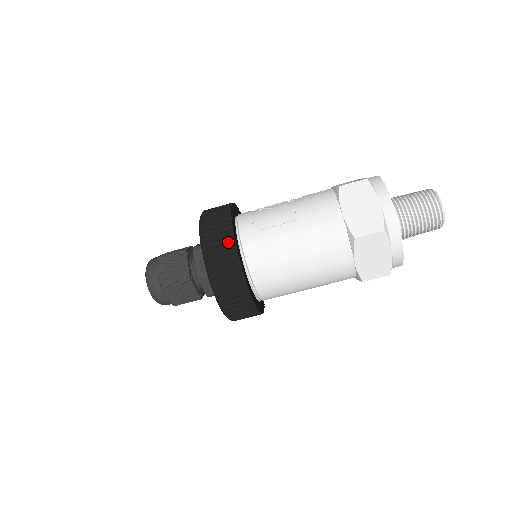
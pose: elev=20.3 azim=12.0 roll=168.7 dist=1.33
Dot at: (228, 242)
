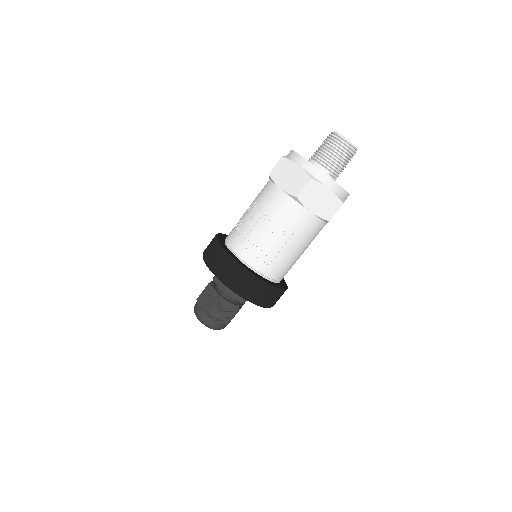
Dot at: (262, 286)
